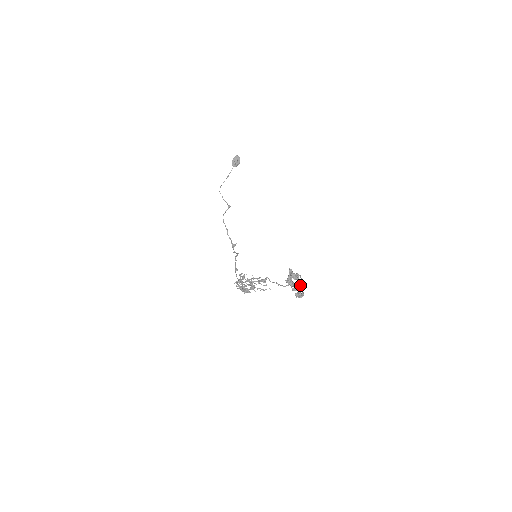
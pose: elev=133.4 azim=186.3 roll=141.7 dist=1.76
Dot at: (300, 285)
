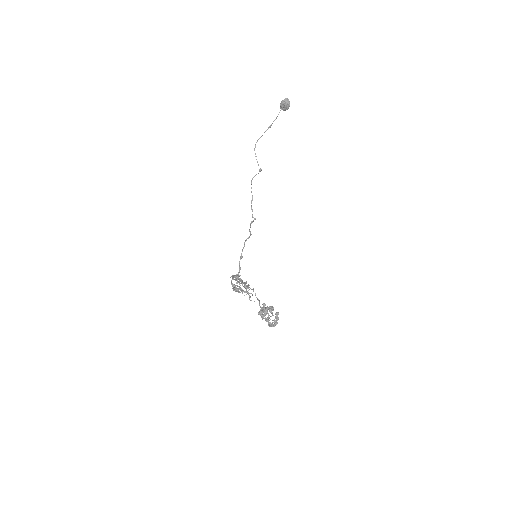
Dot at: (276, 315)
